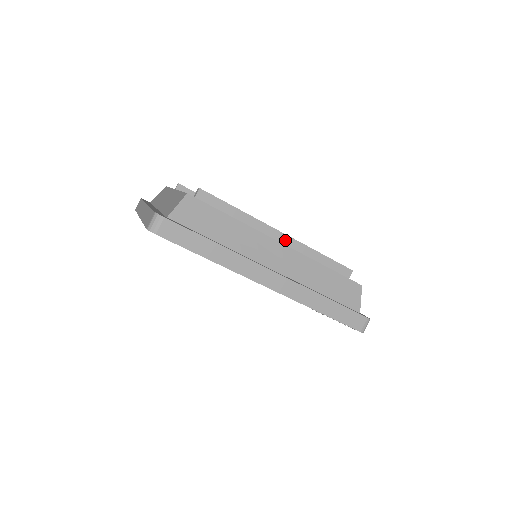
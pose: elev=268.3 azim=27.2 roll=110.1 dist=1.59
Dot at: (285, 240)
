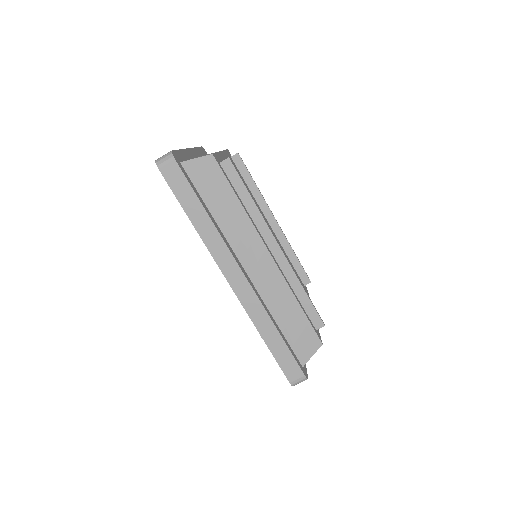
Dot at: (278, 254)
